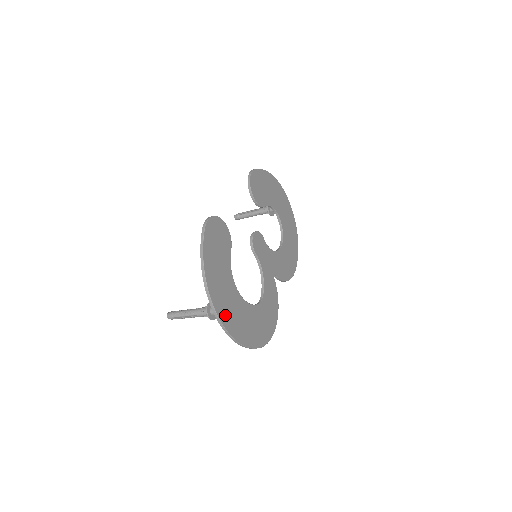
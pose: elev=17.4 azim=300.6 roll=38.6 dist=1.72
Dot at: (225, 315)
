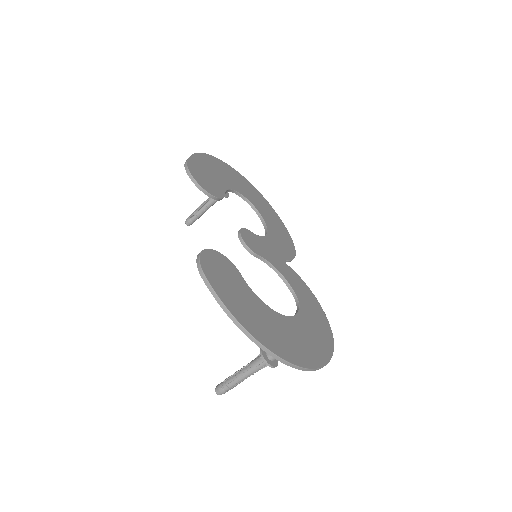
Dot at: (292, 353)
